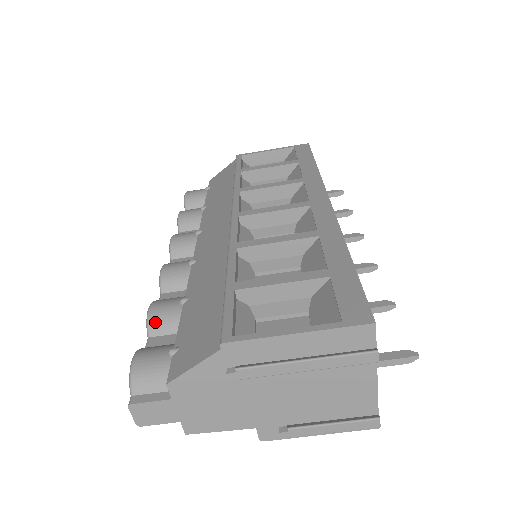
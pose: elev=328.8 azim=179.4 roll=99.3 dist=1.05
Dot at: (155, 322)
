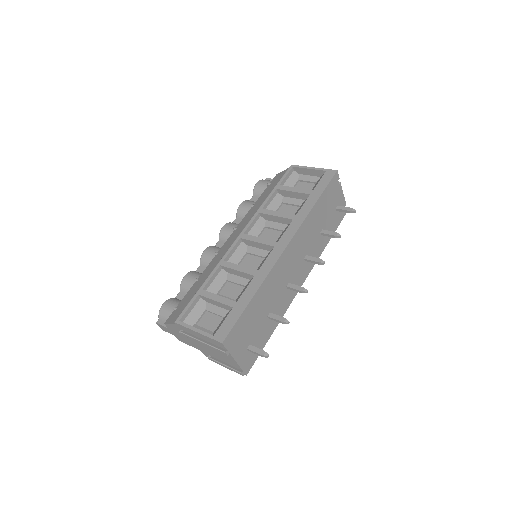
Dot at: (183, 286)
